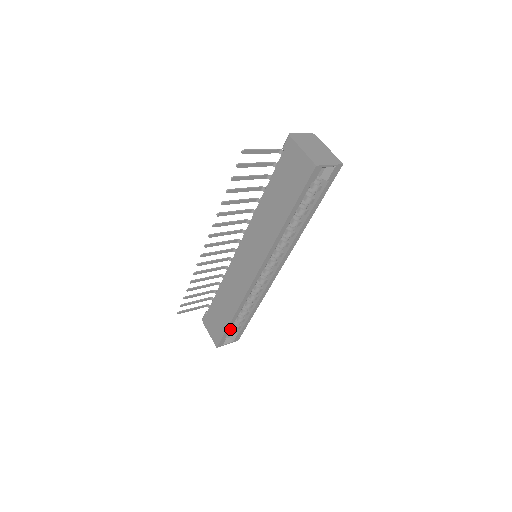
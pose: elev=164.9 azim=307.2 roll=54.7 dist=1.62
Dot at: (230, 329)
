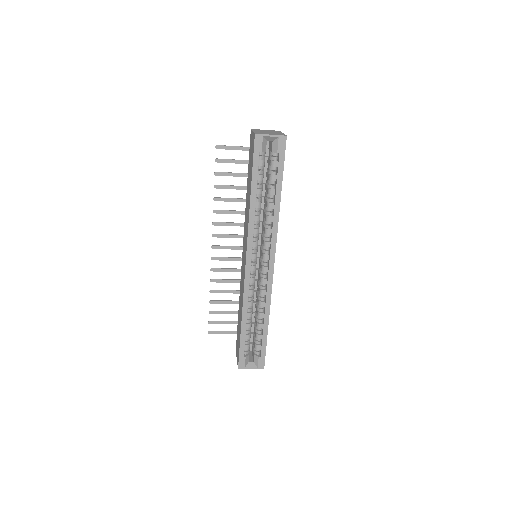
Dot at: (253, 352)
